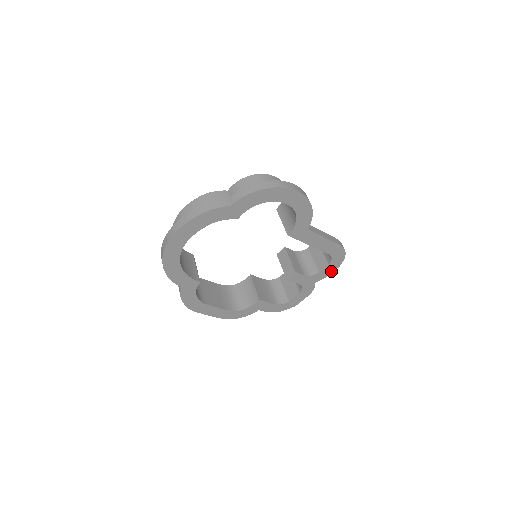
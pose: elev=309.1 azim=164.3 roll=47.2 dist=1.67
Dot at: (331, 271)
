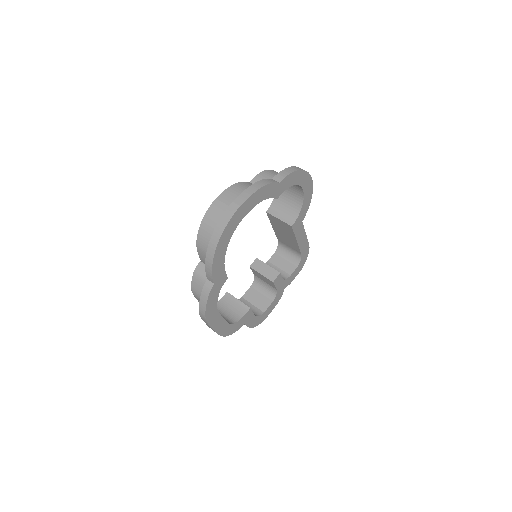
Dot at: (295, 275)
